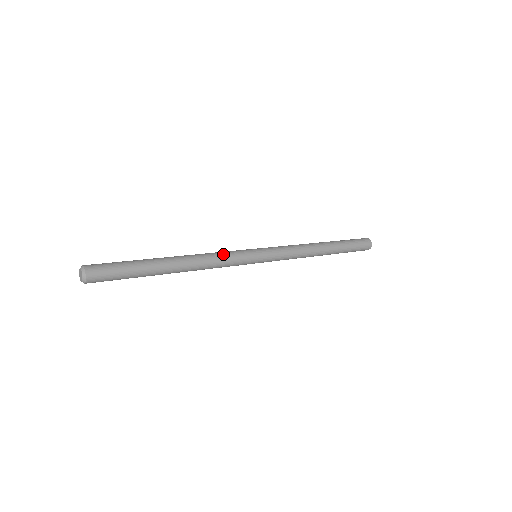
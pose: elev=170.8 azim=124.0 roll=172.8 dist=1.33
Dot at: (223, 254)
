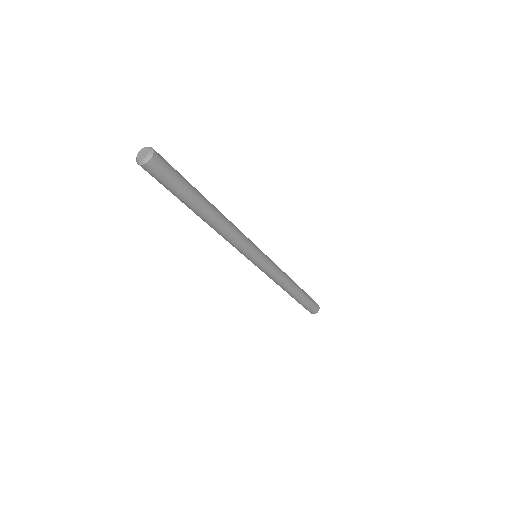
Dot at: (242, 233)
